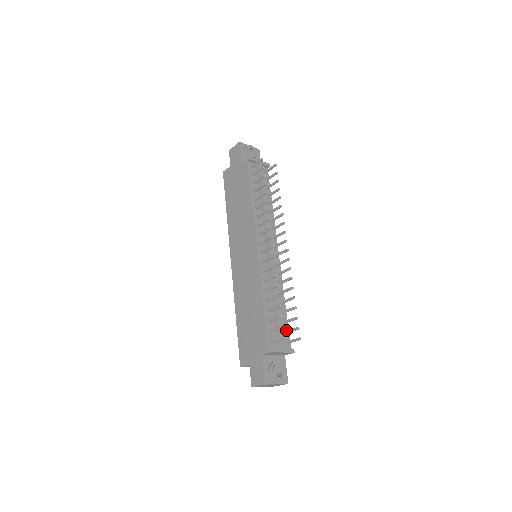
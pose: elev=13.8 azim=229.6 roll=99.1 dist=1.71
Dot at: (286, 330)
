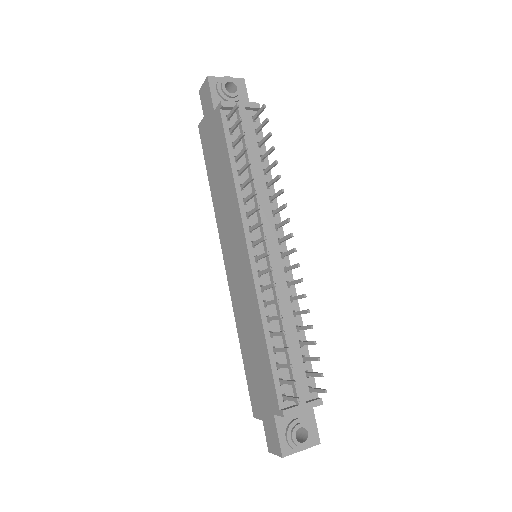
Dot at: (308, 370)
